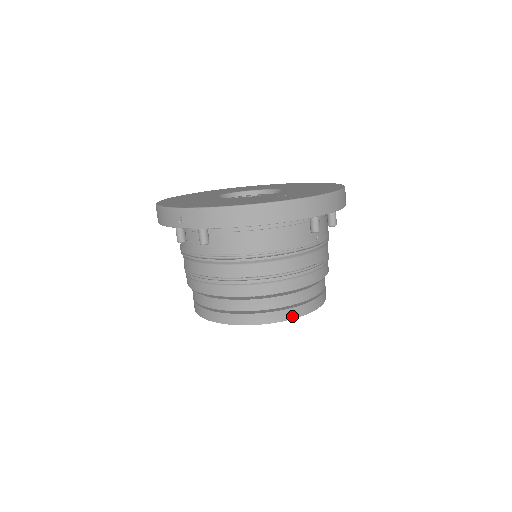
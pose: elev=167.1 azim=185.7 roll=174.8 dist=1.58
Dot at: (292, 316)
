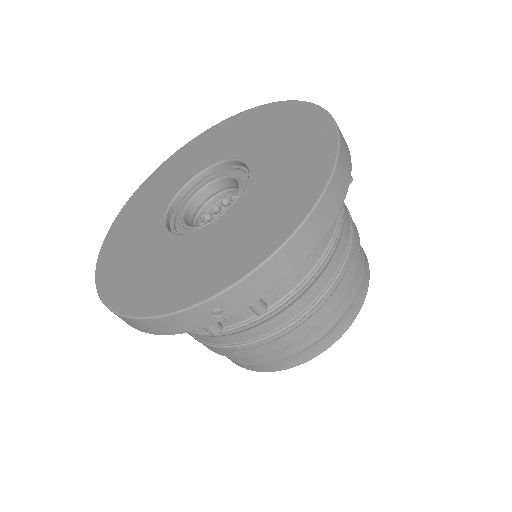
Dot at: (366, 285)
